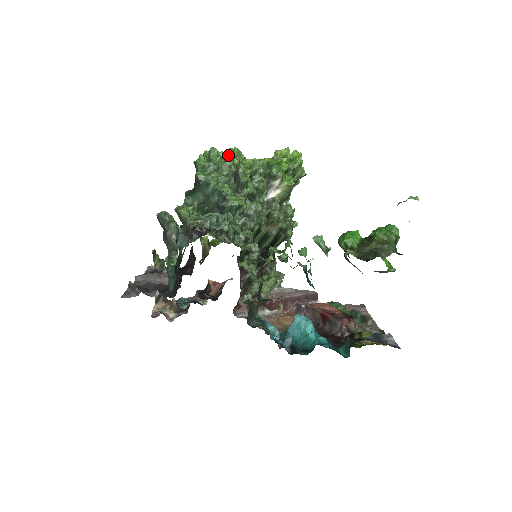
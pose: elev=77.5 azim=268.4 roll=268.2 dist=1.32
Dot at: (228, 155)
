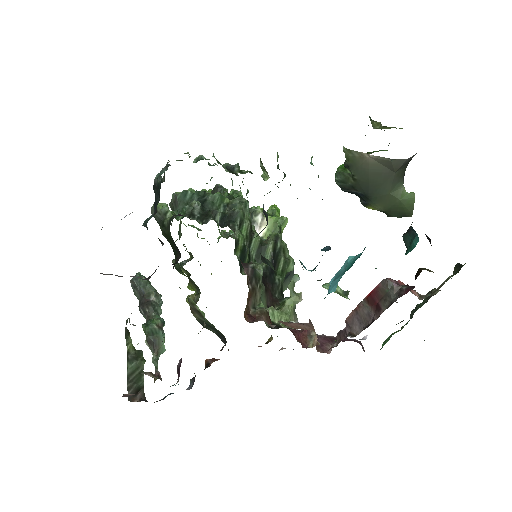
Dot at: occluded
